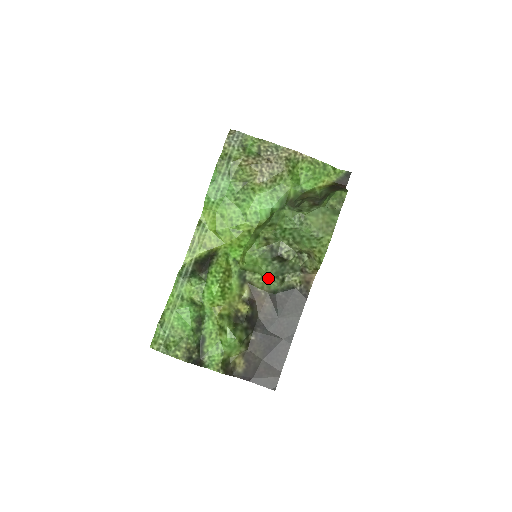
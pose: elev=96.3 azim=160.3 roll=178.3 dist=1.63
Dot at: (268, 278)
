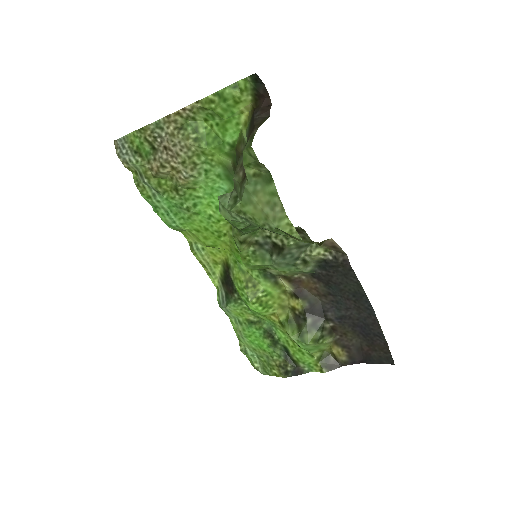
Dot at: (287, 270)
